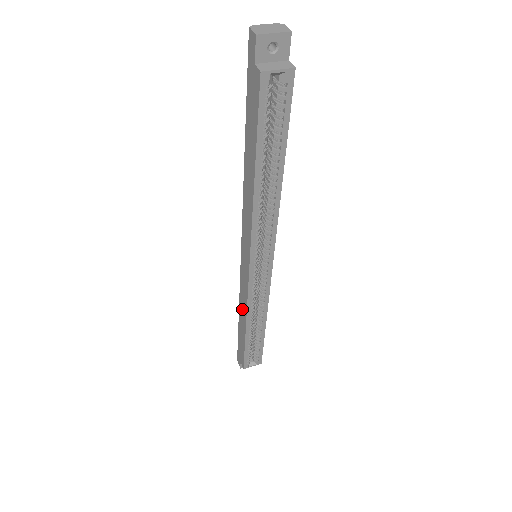
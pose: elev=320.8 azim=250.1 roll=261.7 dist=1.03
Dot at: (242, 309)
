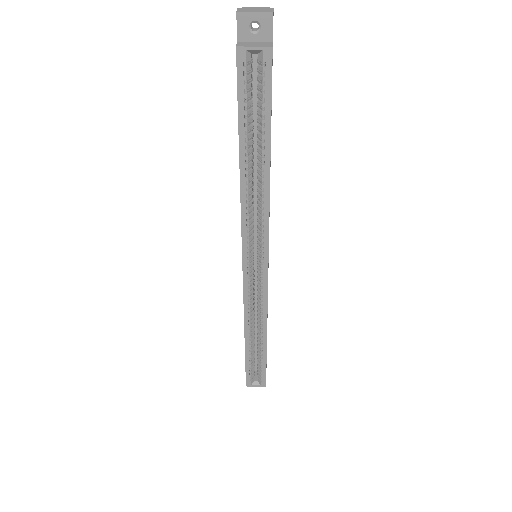
Dot at: occluded
